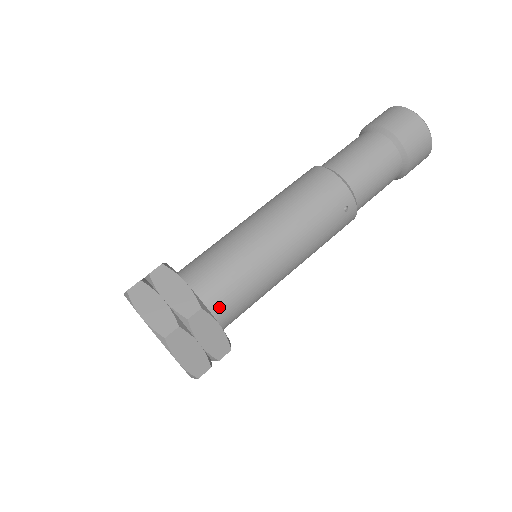
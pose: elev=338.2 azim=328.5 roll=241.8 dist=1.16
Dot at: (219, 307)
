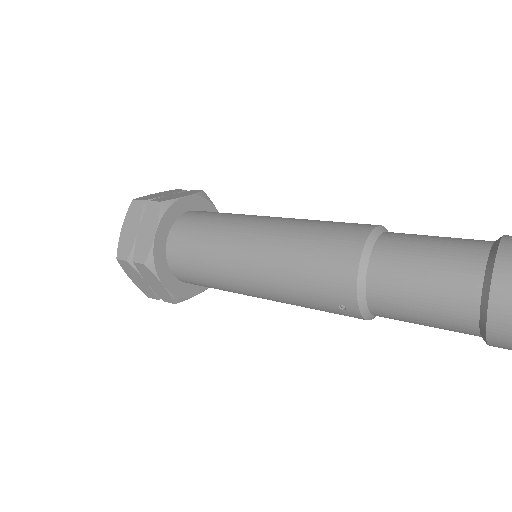
Dot at: (178, 270)
